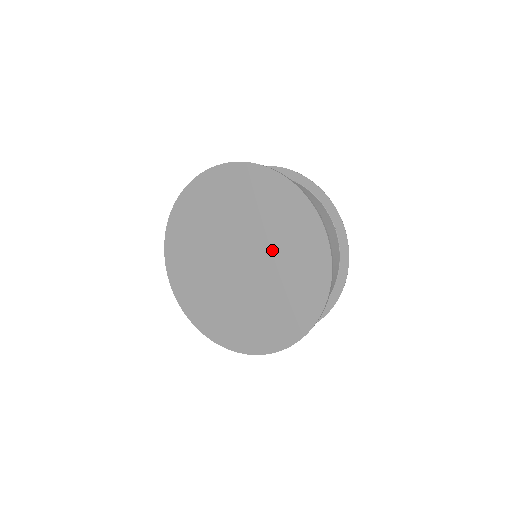
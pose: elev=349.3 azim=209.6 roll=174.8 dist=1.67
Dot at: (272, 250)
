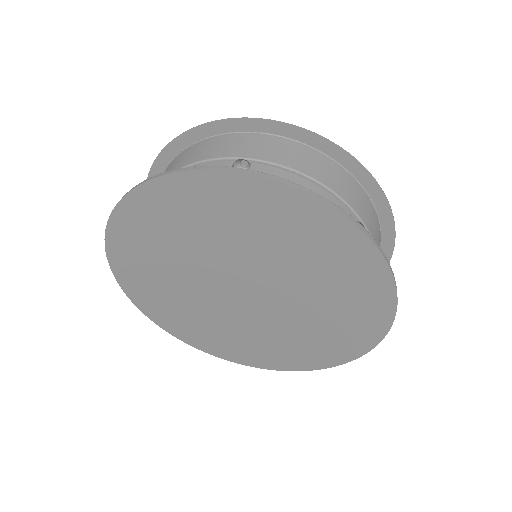
Dot at: (295, 282)
